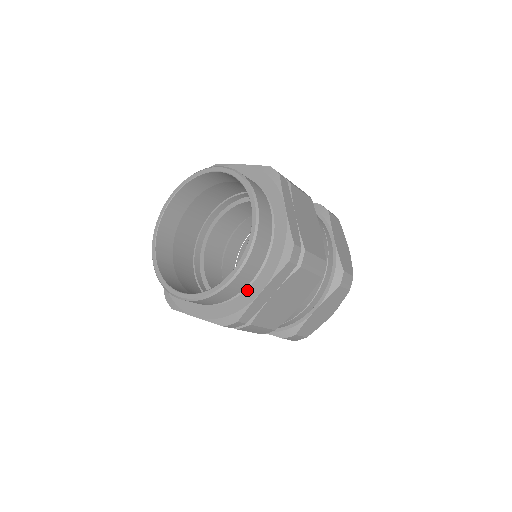
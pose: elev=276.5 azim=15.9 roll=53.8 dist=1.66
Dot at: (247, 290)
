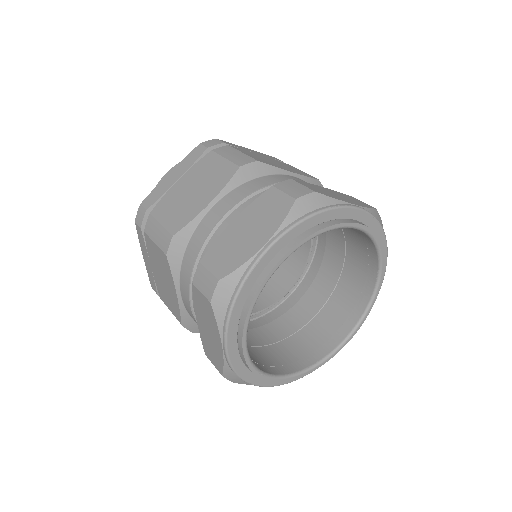
Dot at: occluded
